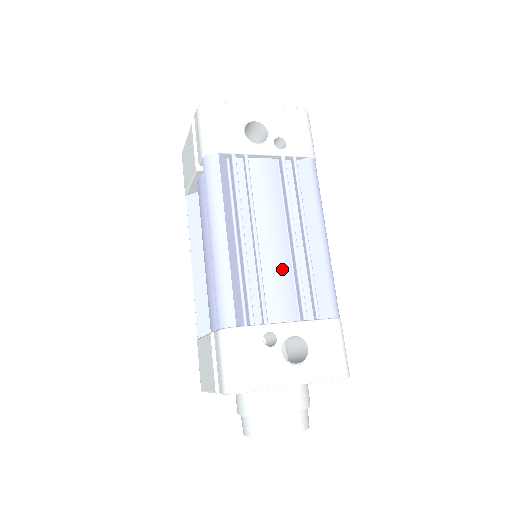
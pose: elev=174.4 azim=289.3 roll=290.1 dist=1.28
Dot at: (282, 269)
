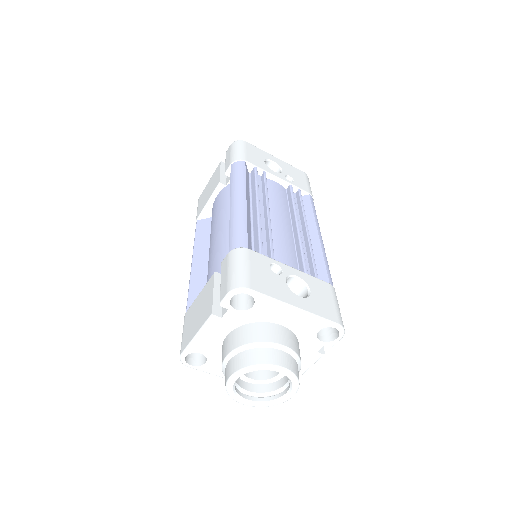
Dot at: (287, 240)
